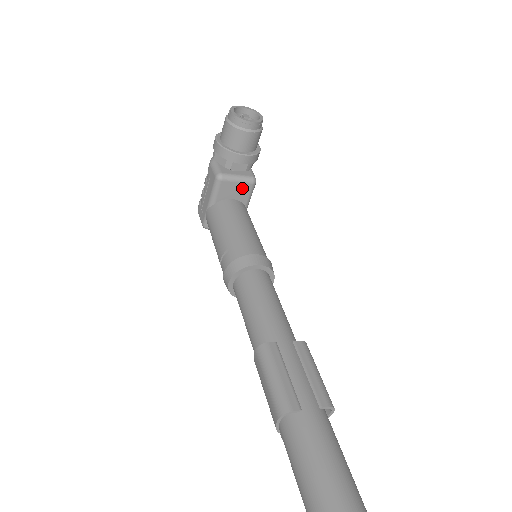
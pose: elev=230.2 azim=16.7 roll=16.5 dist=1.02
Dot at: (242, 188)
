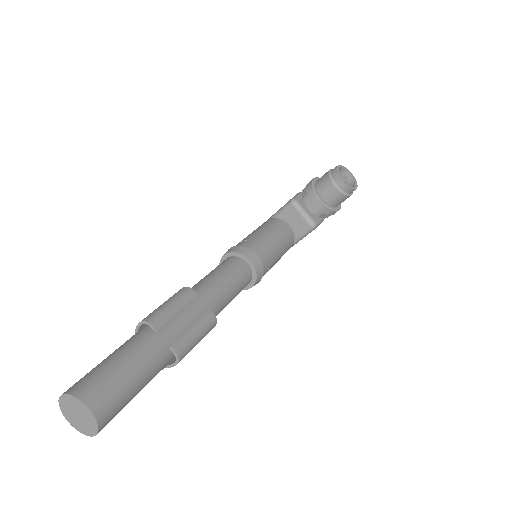
Dot at: (302, 223)
